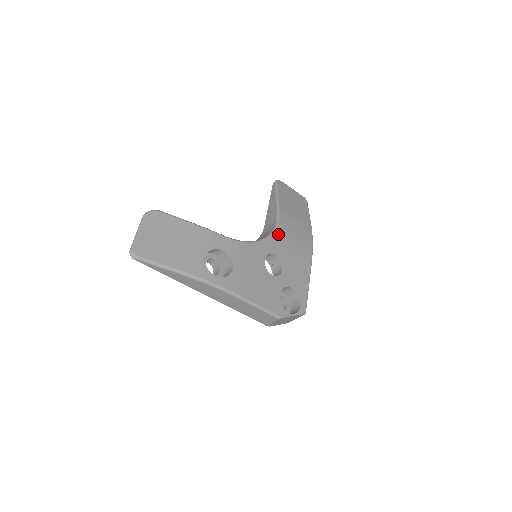
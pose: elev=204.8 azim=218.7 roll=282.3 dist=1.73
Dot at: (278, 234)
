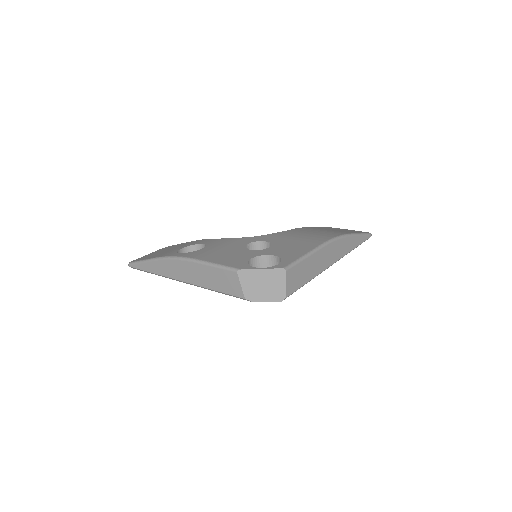
Dot at: (281, 233)
